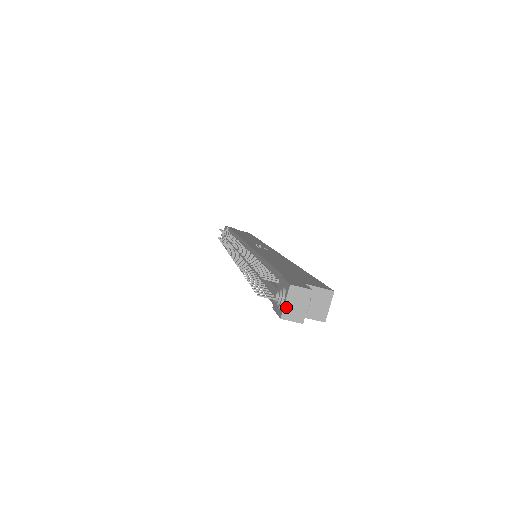
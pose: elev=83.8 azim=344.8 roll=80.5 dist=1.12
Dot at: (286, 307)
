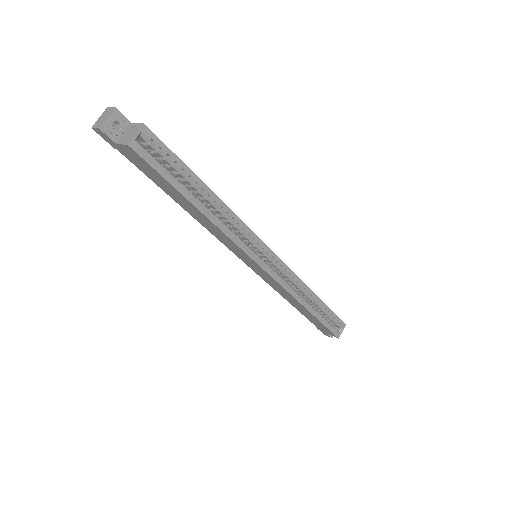
Dot at: (98, 120)
